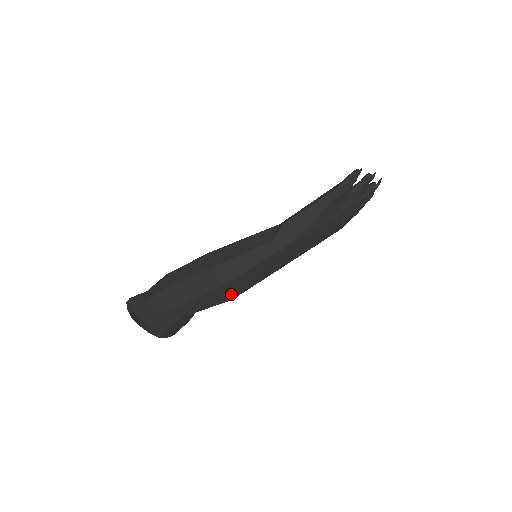
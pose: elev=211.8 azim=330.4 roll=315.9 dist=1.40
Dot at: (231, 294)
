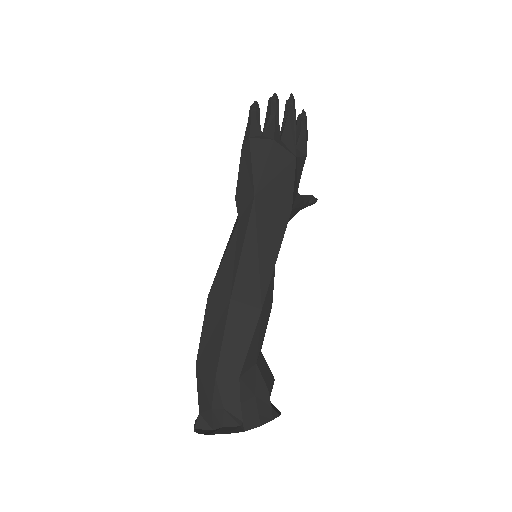
Dot at: (252, 302)
